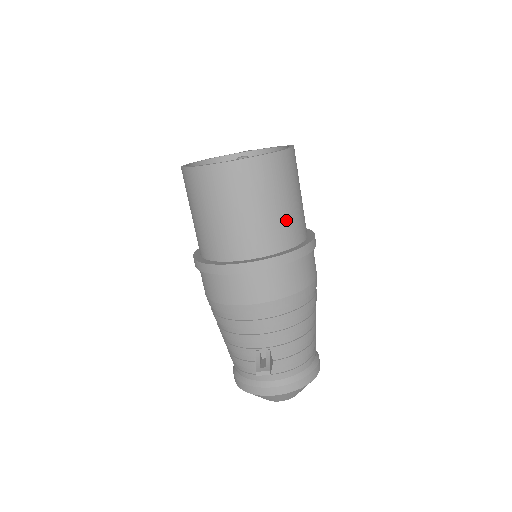
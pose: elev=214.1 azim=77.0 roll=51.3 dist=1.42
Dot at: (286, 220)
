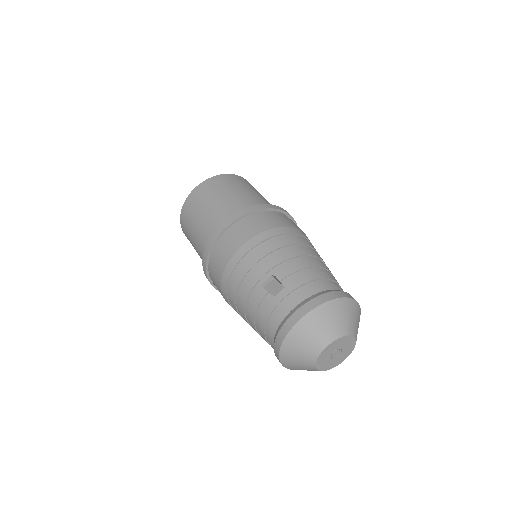
Dot at: (249, 198)
